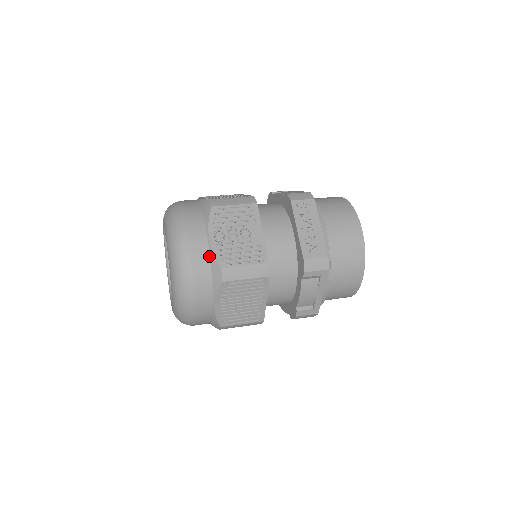
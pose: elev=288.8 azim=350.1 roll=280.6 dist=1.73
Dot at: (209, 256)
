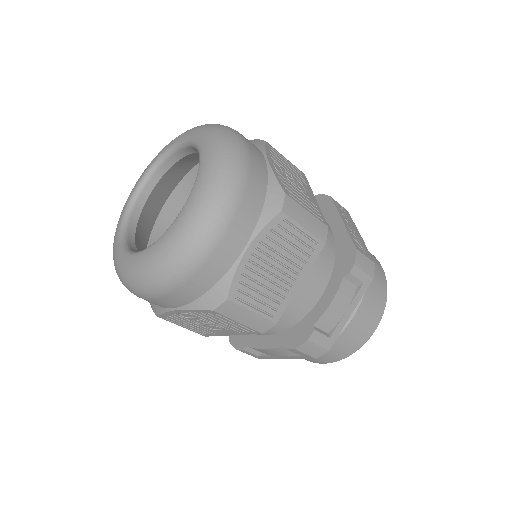
Dot at: (267, 176)
